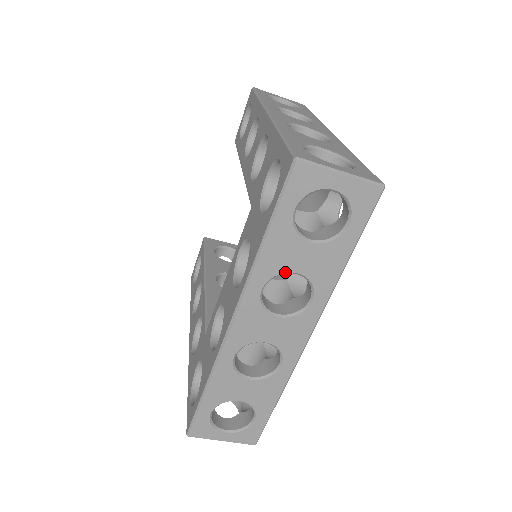
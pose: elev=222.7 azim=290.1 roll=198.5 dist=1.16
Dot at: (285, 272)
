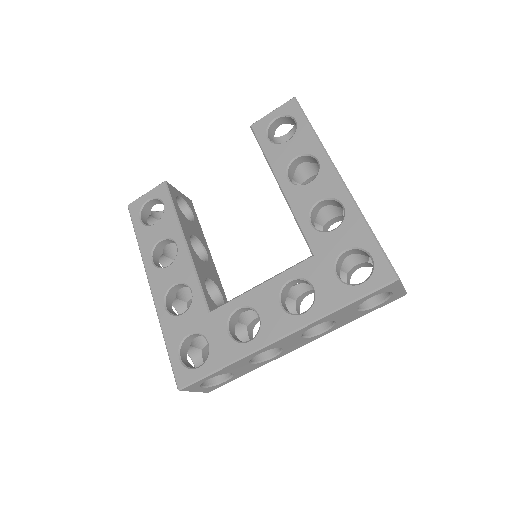
Dot at: (332, 320)
